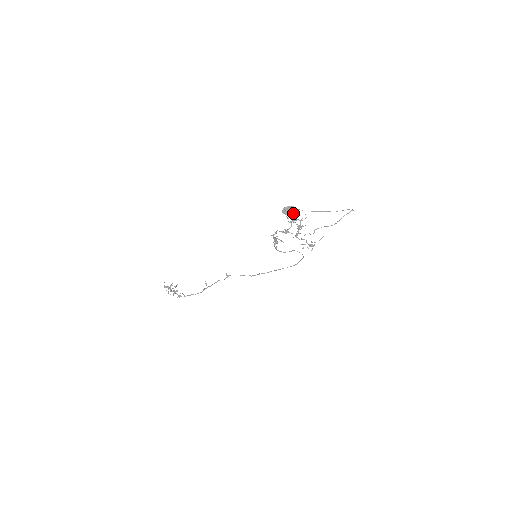
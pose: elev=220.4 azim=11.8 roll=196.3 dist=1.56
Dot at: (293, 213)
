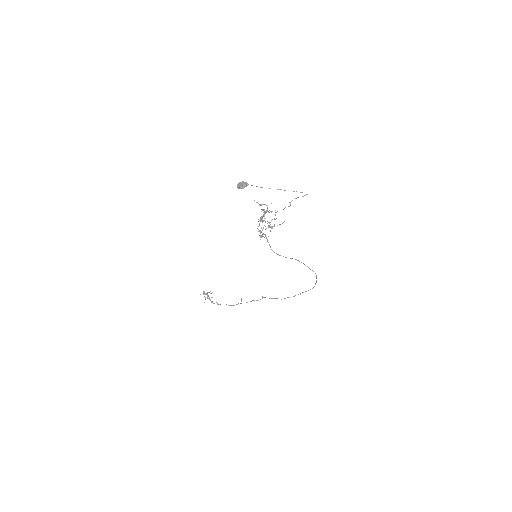
Dot at: (243, 186)
